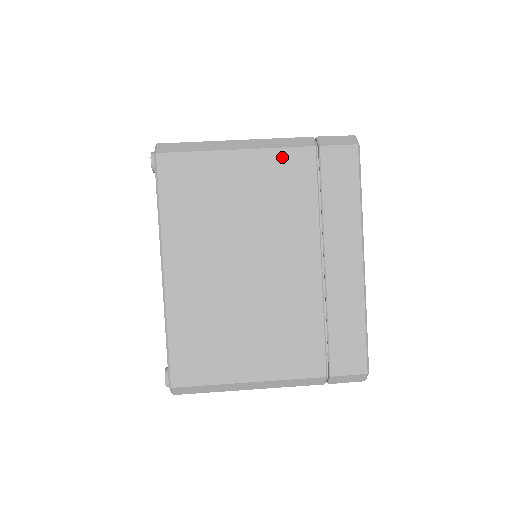
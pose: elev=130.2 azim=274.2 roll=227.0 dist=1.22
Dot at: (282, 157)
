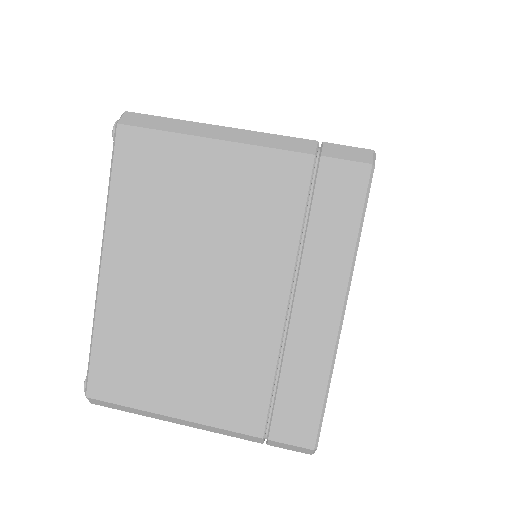
Dot at: (268, 160)
